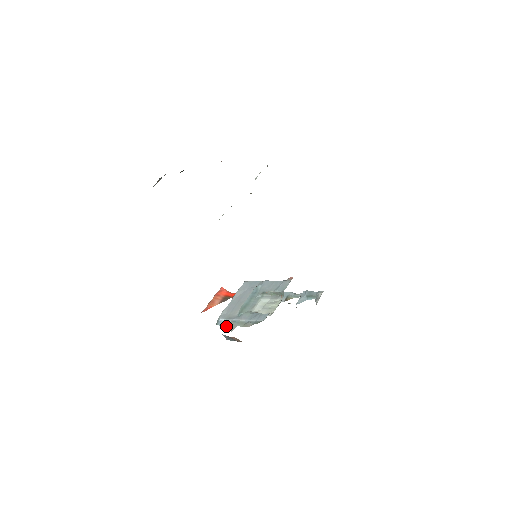
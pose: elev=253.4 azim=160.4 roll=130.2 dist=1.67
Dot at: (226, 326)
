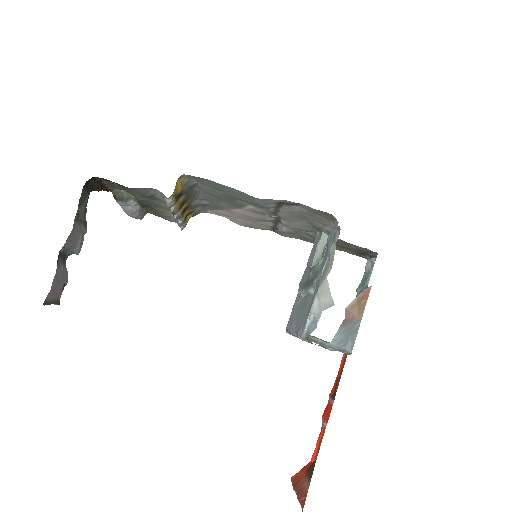
Dot at: (319, 312)
